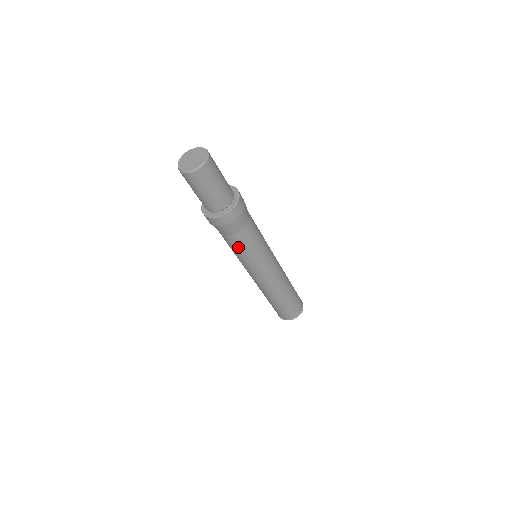
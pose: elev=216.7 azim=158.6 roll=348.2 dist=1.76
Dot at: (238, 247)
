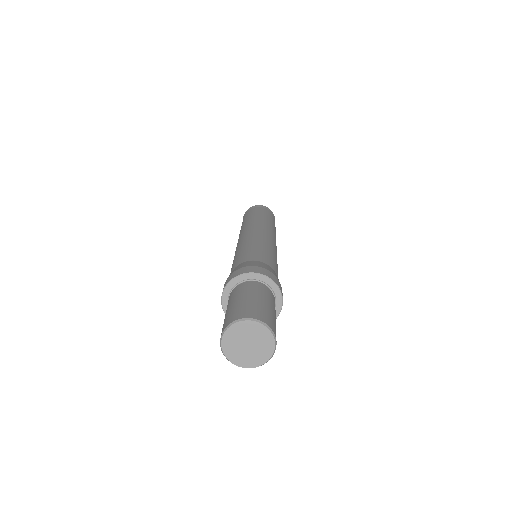
Dot at: occluded
